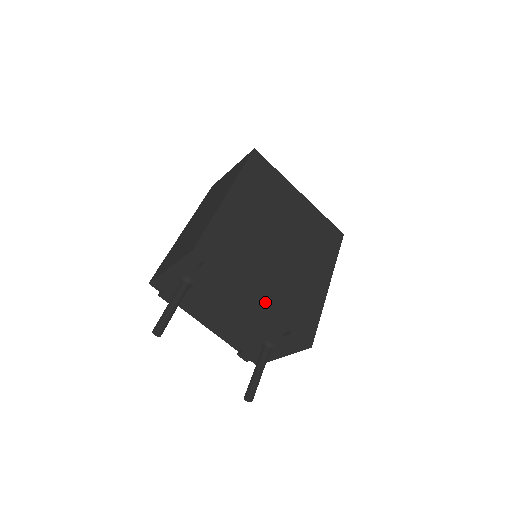
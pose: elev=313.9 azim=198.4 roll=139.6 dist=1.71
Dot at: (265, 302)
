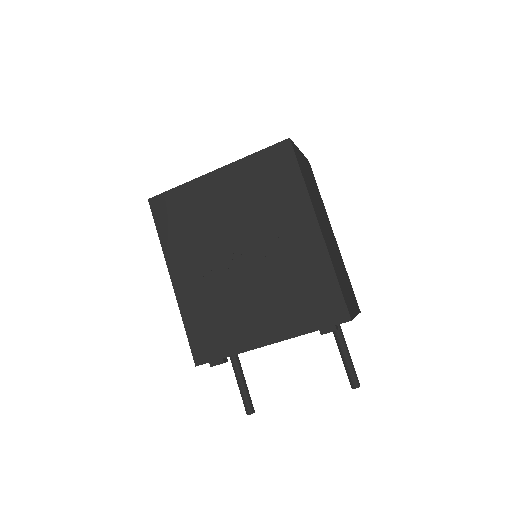
Dot at: (277, 335)
